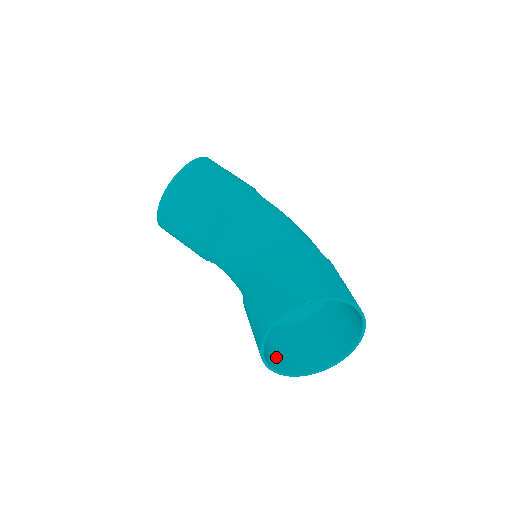
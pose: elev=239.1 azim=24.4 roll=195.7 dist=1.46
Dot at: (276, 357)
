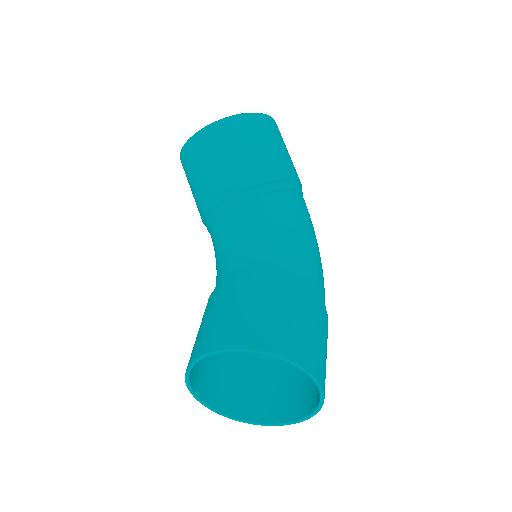
Dot at: (206, 377)
